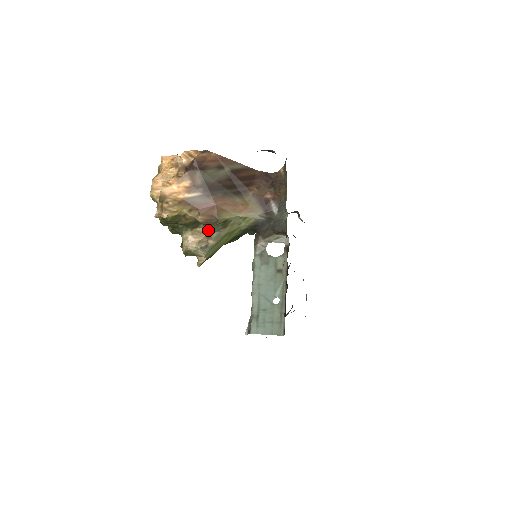
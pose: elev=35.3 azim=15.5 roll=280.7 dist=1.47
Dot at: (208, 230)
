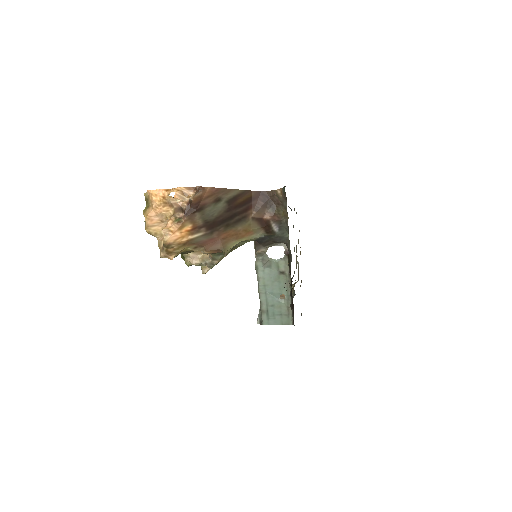
Dot at: (213, 255)
